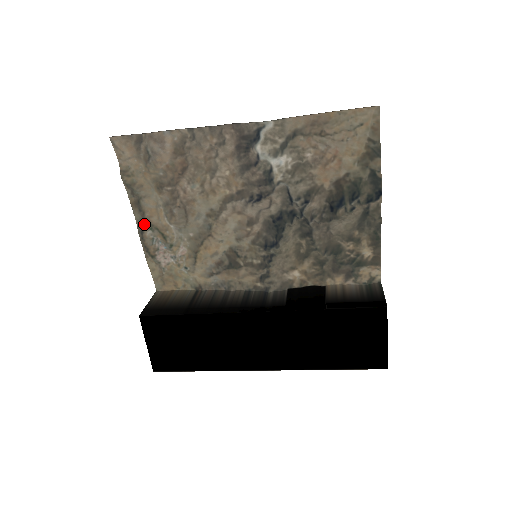
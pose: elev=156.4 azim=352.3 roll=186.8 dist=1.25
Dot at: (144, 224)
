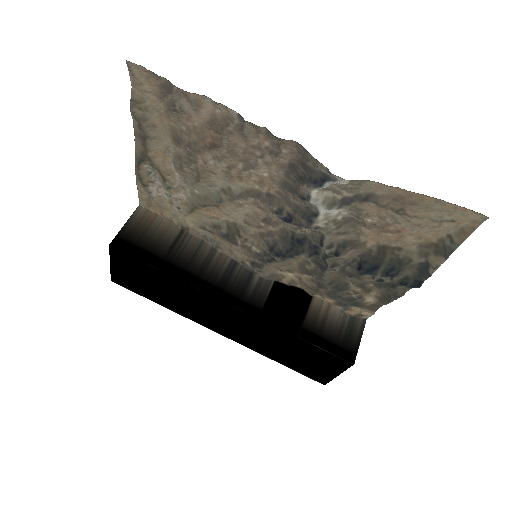
Dot at: (144, 159)
